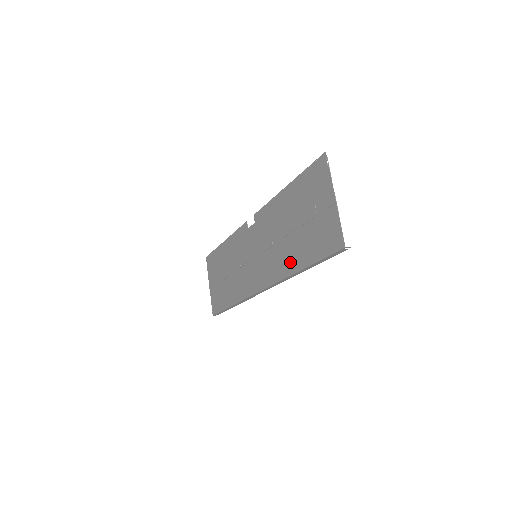
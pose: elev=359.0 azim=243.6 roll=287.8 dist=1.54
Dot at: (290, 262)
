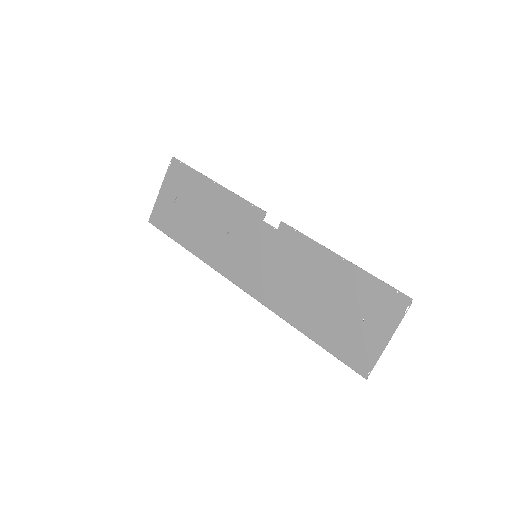
Dot at: (298, 316)
